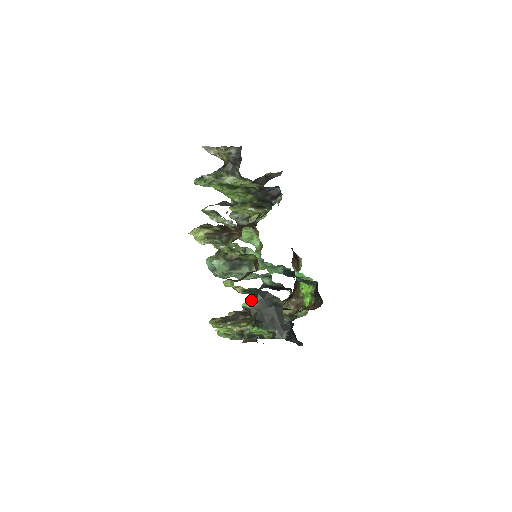
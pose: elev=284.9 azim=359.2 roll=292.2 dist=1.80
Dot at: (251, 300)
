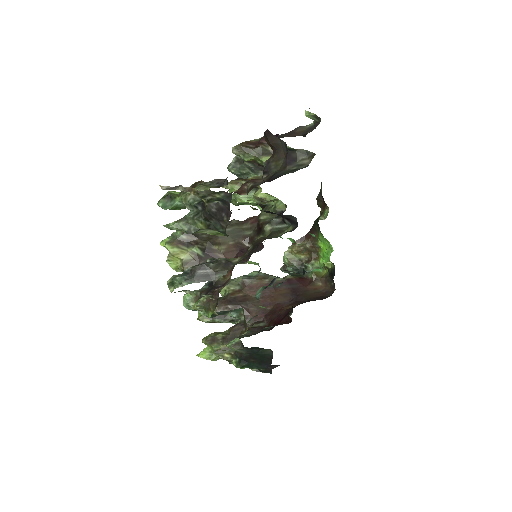
Dot at: (236, 346)
